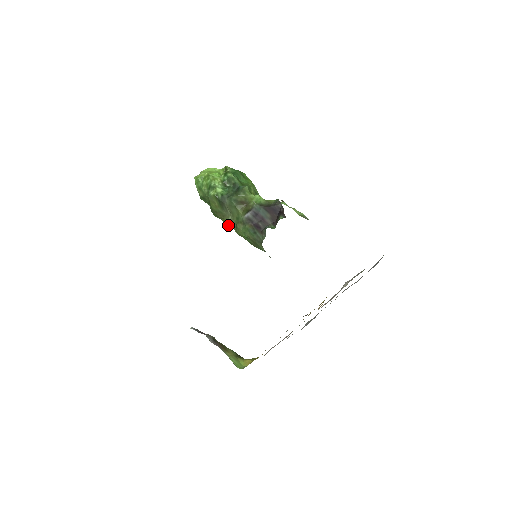
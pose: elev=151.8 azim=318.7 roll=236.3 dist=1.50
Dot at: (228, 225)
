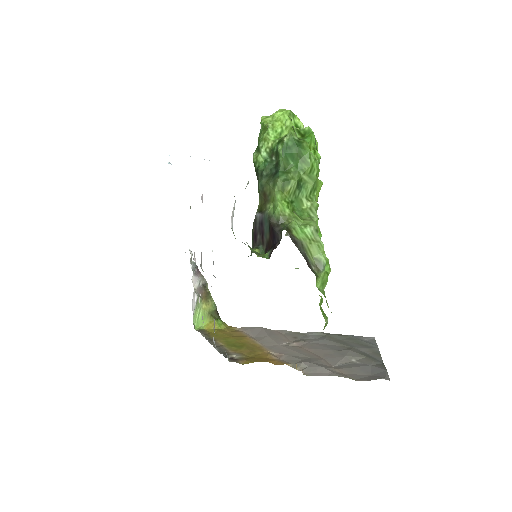
Dot at: occluded
